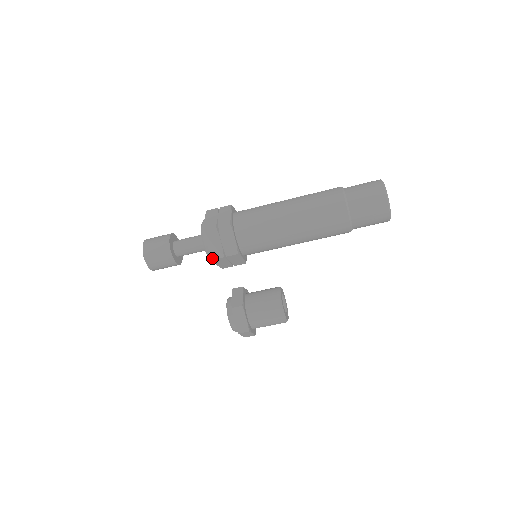
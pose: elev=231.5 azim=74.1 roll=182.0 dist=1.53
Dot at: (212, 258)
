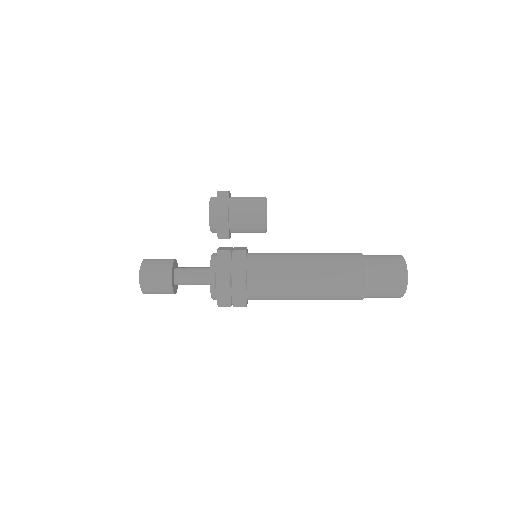
Dot at: occluded
